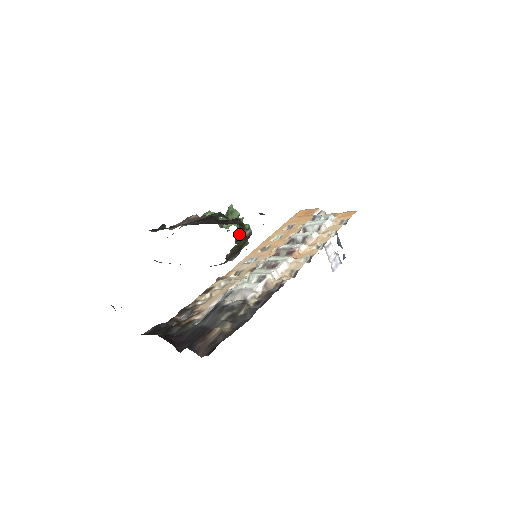
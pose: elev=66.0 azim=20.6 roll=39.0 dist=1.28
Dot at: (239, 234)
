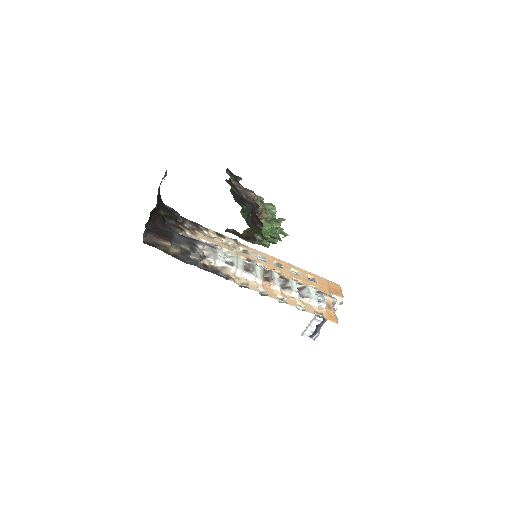
Dot at: (252, 231)
